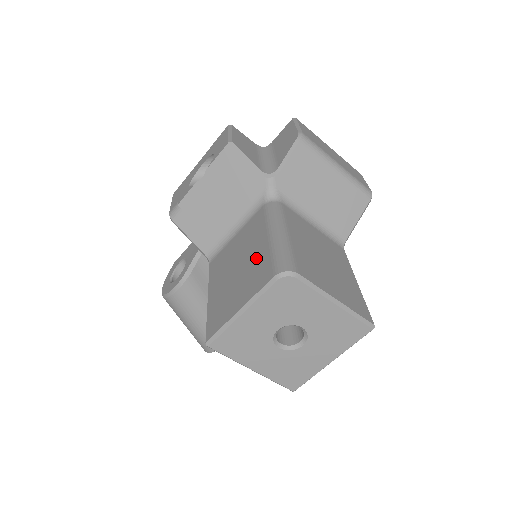
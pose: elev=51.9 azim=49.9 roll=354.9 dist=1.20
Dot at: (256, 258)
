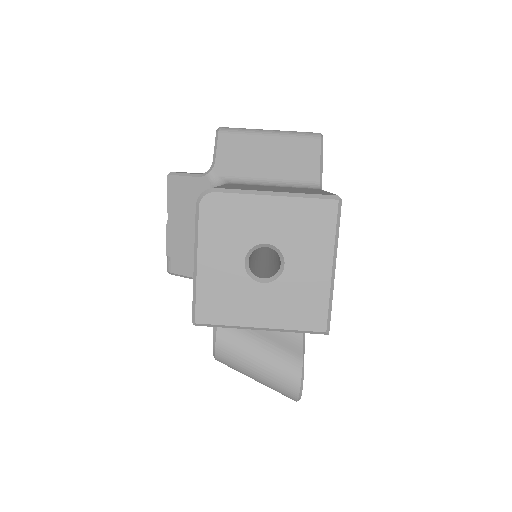
Dot at: occluded
